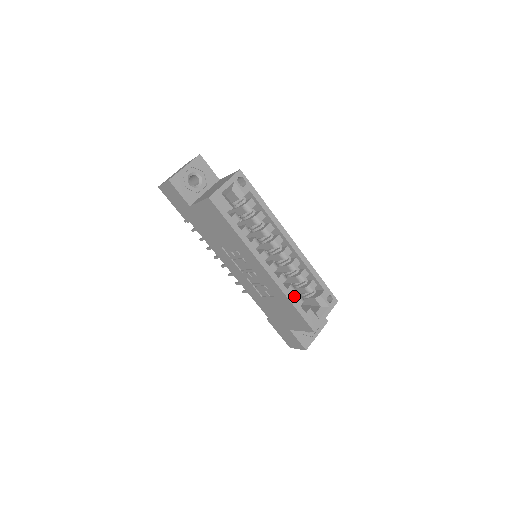
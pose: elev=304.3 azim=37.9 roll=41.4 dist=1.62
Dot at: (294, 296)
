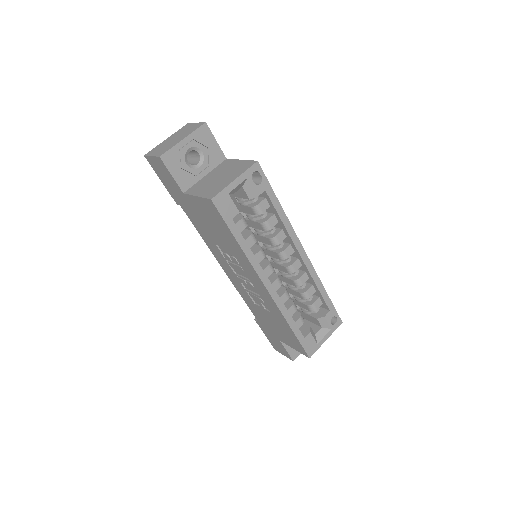
Dot at: (294, 314)
